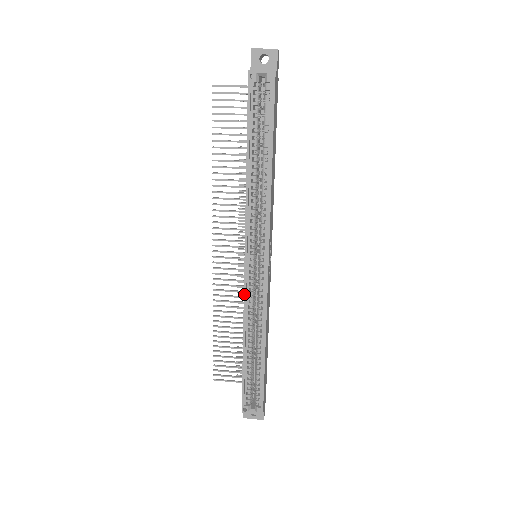
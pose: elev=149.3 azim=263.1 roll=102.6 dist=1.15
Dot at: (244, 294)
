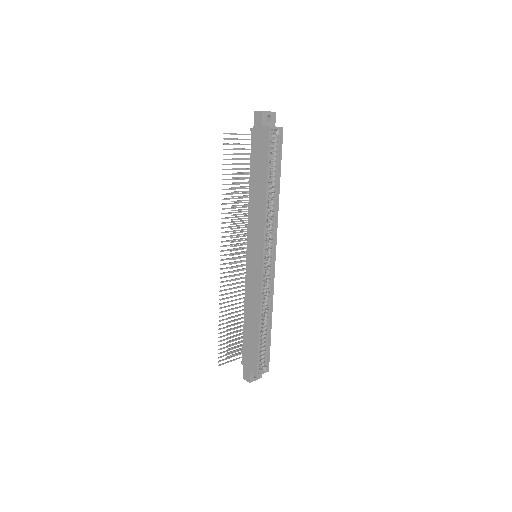
Dot at: (262, 284)
